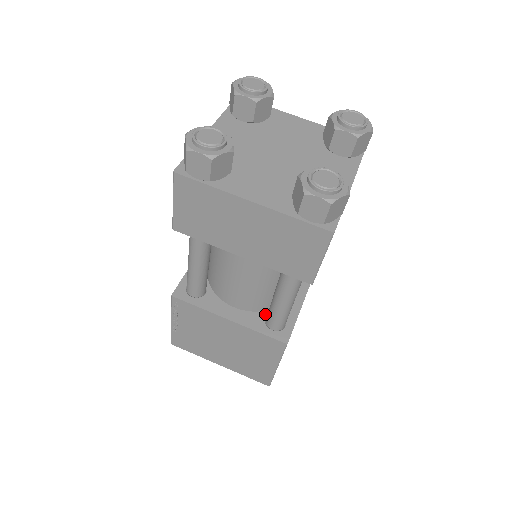
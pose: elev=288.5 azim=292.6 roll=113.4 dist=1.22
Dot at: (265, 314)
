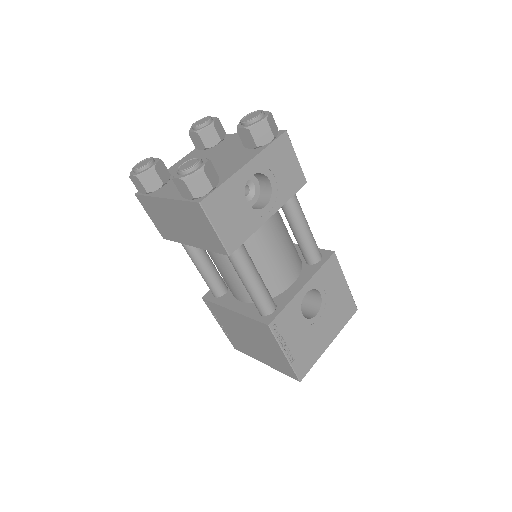
Dot at: occluded
